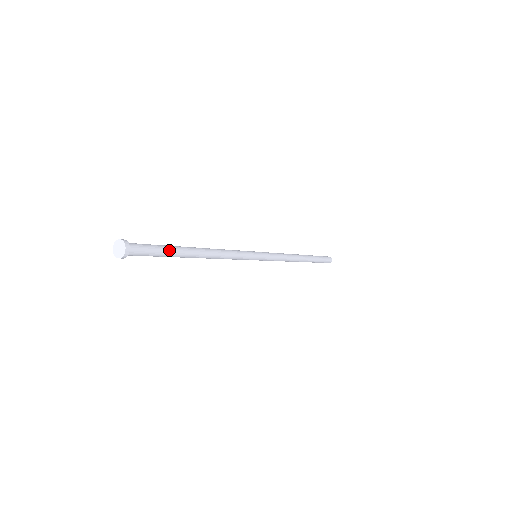
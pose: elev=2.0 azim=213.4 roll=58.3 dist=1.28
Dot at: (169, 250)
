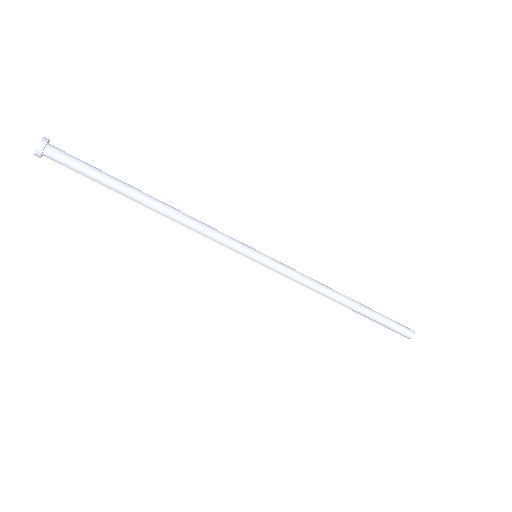
Dot at: (106, 174)
